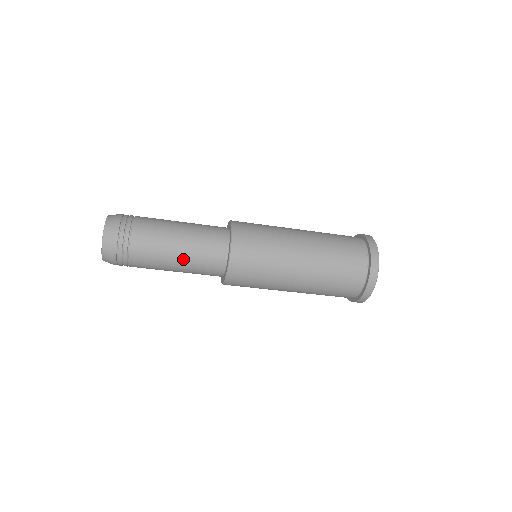
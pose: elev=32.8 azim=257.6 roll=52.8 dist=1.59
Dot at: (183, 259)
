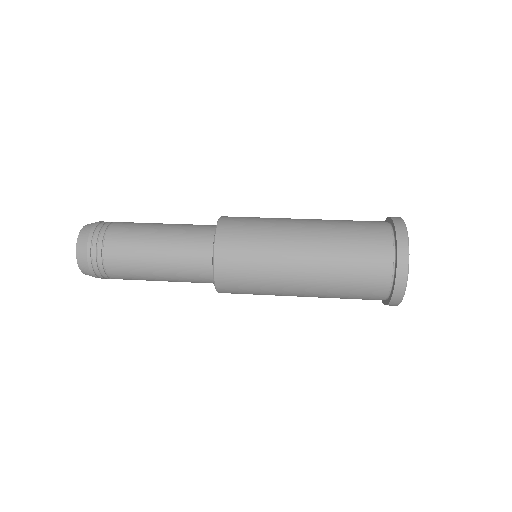
Dot at: (164, 270)
